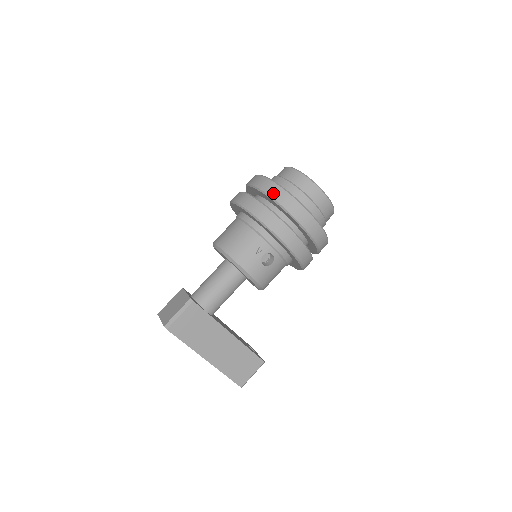
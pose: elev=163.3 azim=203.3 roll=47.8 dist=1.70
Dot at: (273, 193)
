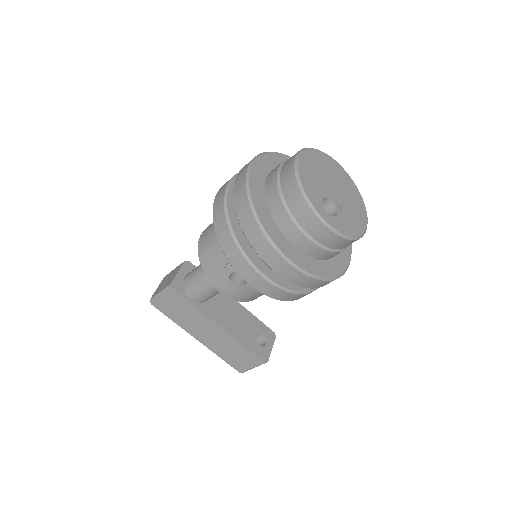
Dot at: (238, 204)
